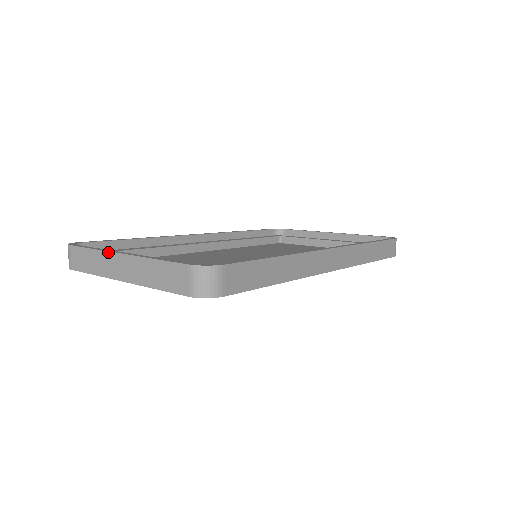
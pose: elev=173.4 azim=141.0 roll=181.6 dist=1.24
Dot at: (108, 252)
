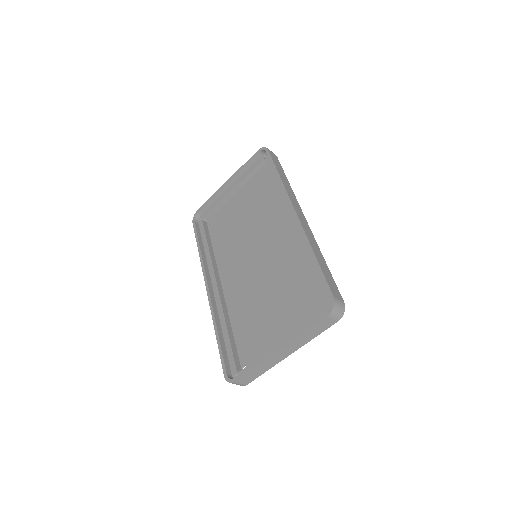
Dot at: (269, 358)
